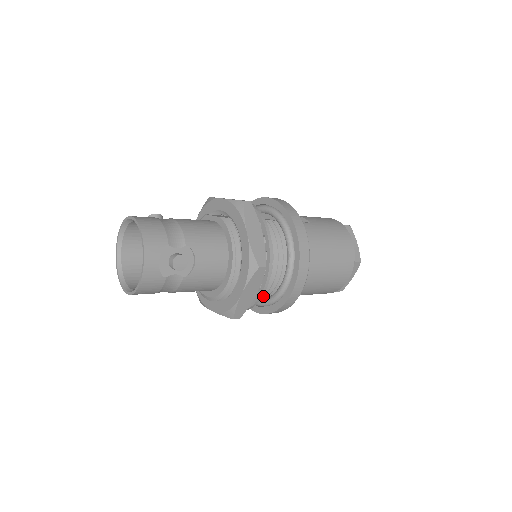
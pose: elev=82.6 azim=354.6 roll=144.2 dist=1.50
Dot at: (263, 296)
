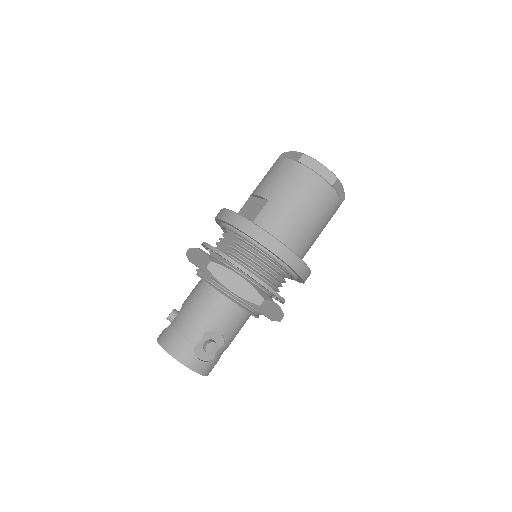
Dot at: occluded
